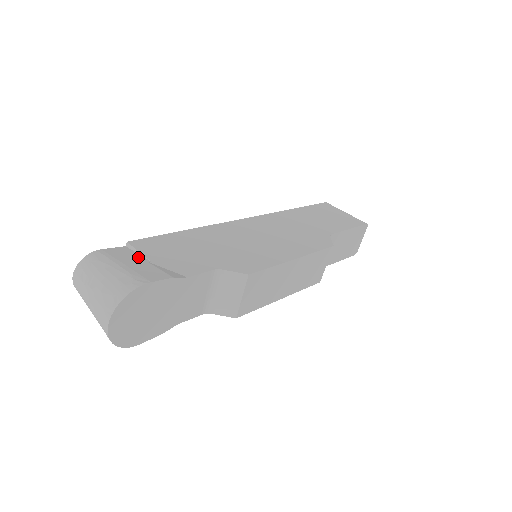
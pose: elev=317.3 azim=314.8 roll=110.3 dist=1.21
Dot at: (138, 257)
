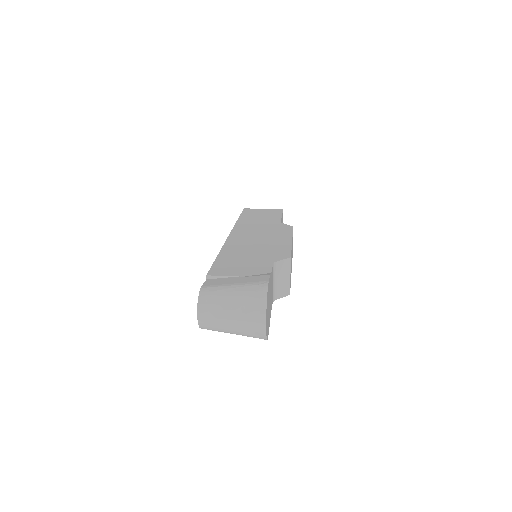
Dot at: (228, 278)
